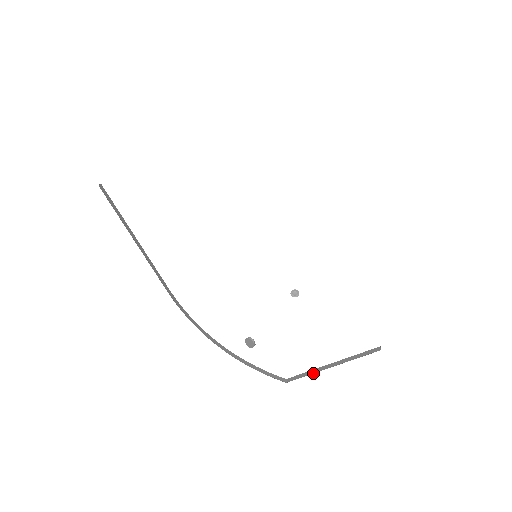
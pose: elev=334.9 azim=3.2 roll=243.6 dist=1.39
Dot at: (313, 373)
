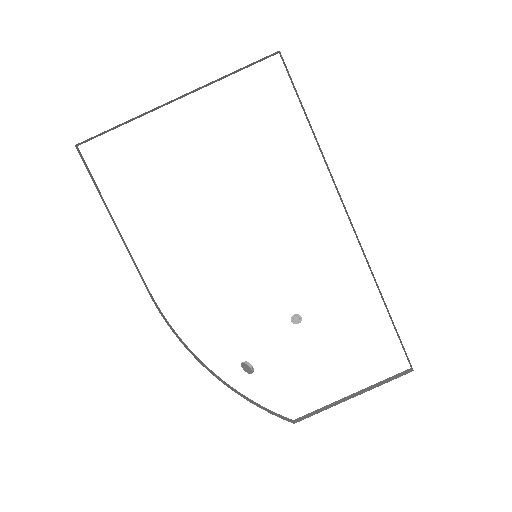
Dot at: occluded
